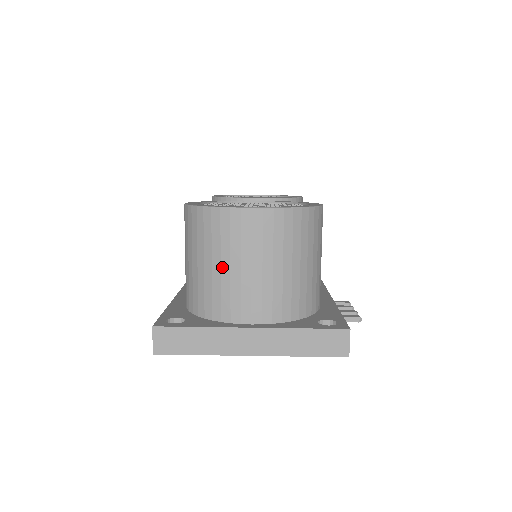
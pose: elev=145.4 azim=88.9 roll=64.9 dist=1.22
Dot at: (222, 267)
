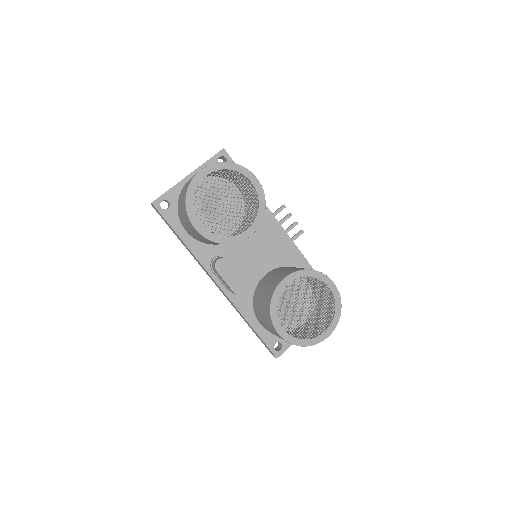
Dot at: occluded
